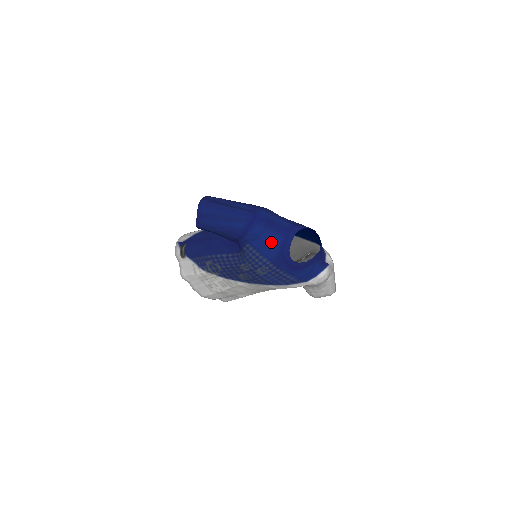
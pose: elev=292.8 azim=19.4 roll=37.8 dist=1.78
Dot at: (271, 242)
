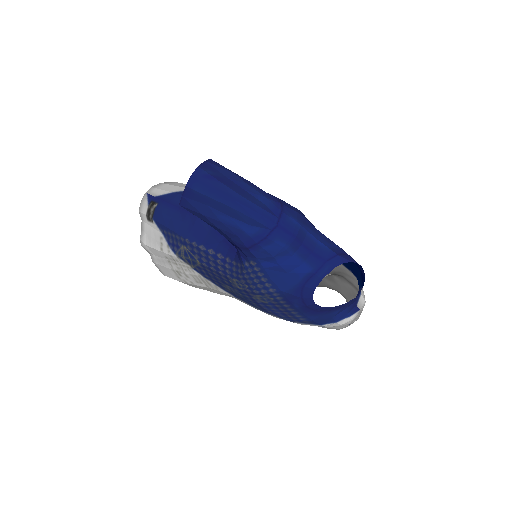
Dot at: (291, 270)
